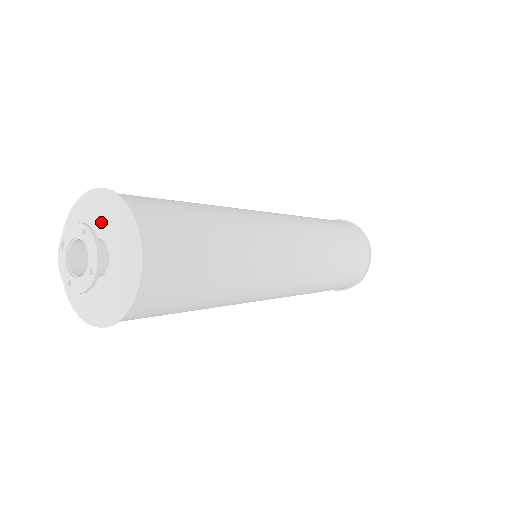
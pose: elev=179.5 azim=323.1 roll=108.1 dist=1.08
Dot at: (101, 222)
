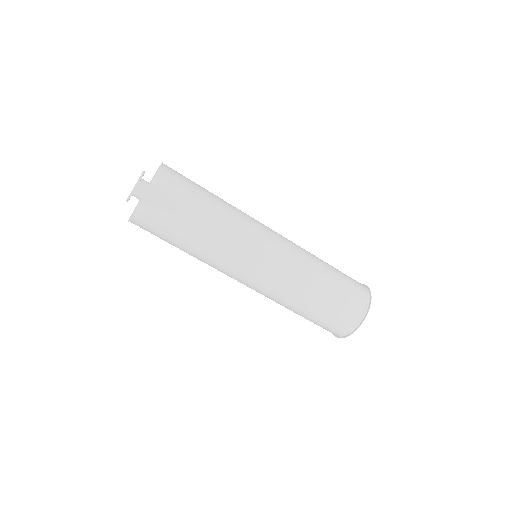
Dot at: occluded
